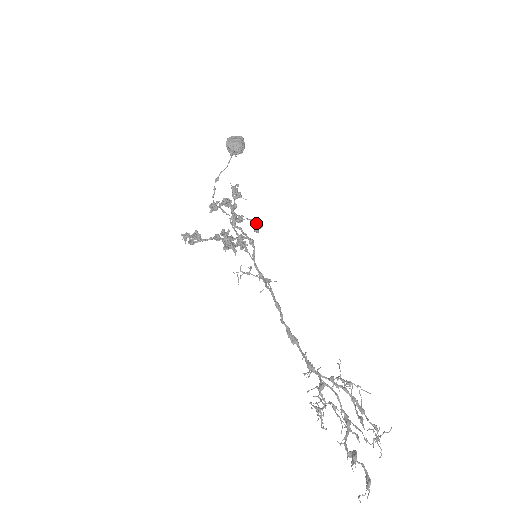
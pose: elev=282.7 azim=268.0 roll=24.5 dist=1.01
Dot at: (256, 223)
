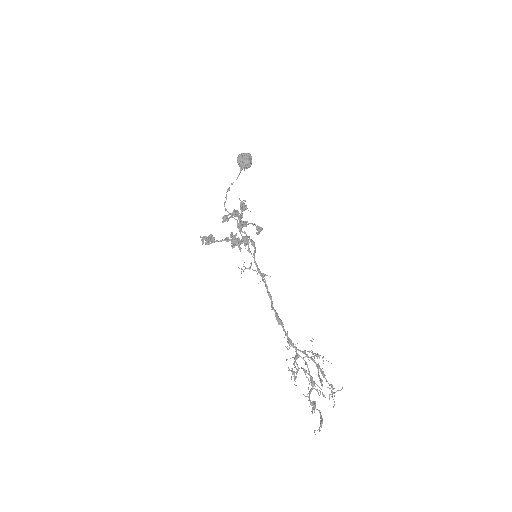
Dot at: (258, 227)
